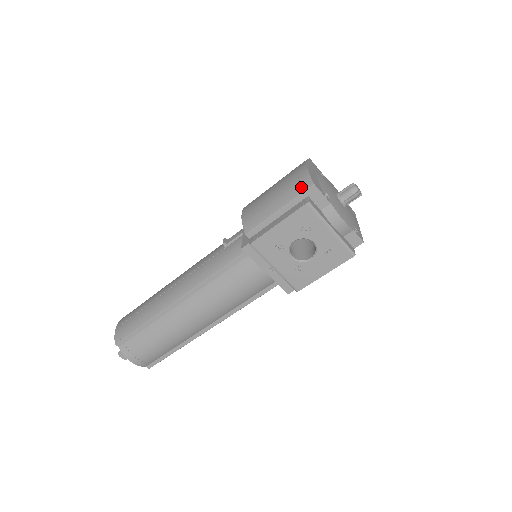
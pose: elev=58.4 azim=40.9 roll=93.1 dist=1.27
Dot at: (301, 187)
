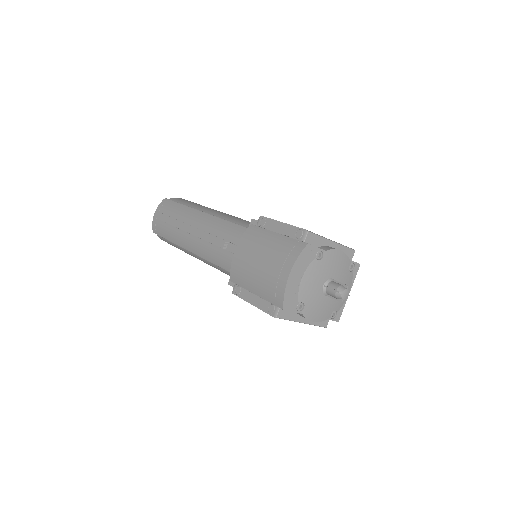
Dot at: (274, 299)
